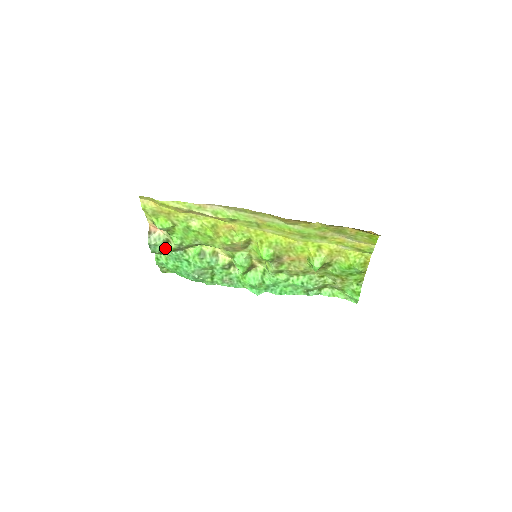
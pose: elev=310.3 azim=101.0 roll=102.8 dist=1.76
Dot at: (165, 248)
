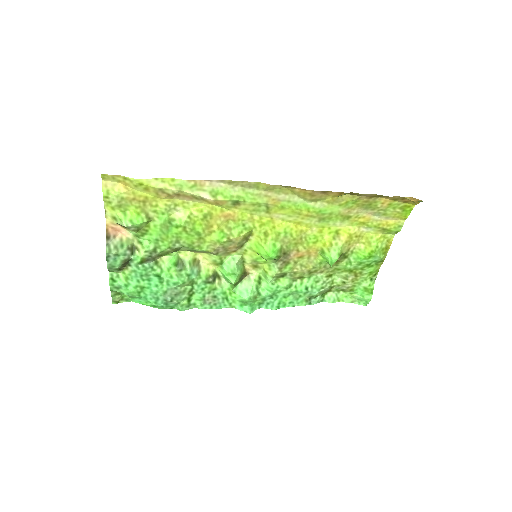
Dot at: (129, 259)
